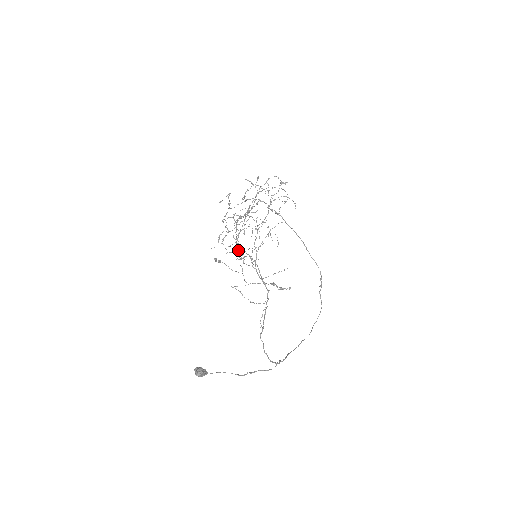
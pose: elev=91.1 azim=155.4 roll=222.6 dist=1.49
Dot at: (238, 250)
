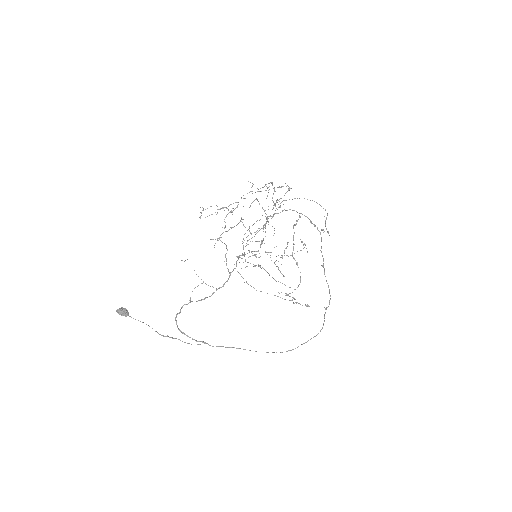
Dot at: (220, 240)
